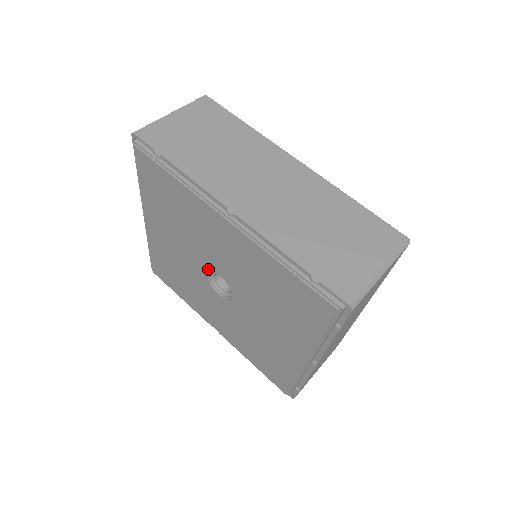
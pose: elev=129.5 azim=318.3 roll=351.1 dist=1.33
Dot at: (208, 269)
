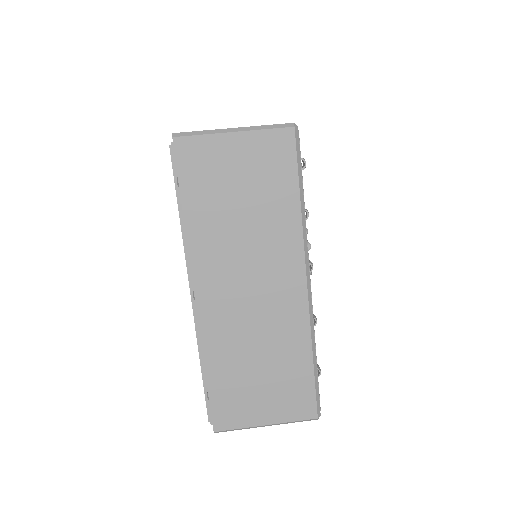
Dot at: occluded
